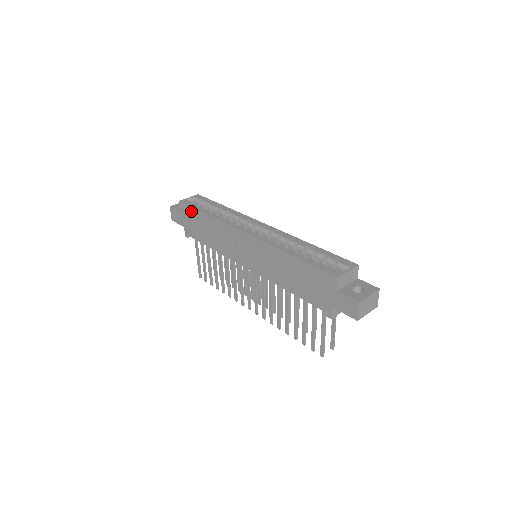
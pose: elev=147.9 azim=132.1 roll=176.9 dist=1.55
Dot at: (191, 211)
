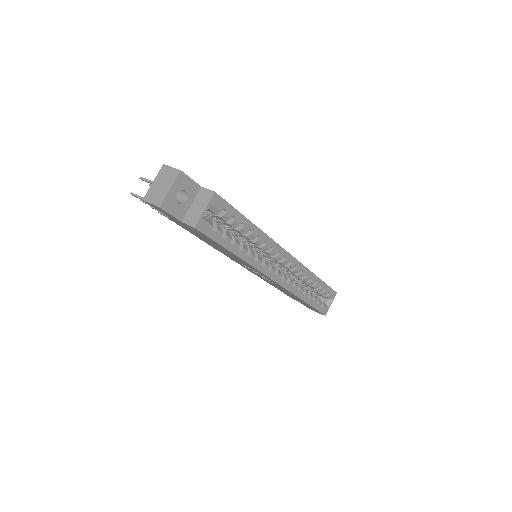
Dot at: occluded
